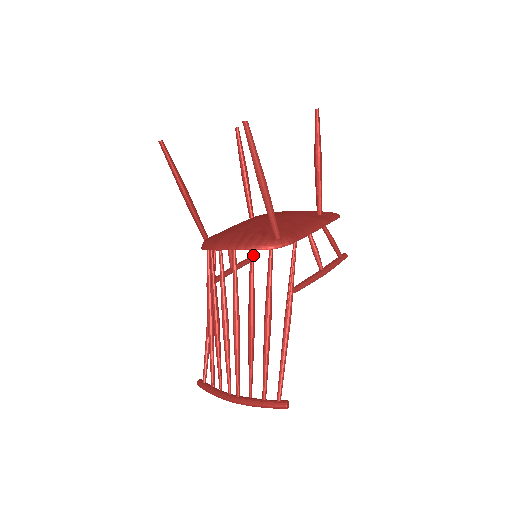
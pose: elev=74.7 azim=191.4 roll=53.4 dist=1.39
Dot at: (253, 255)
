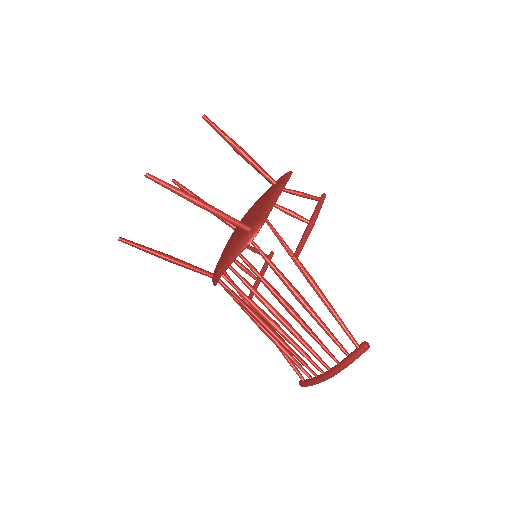
Dot at: (244, 258)
